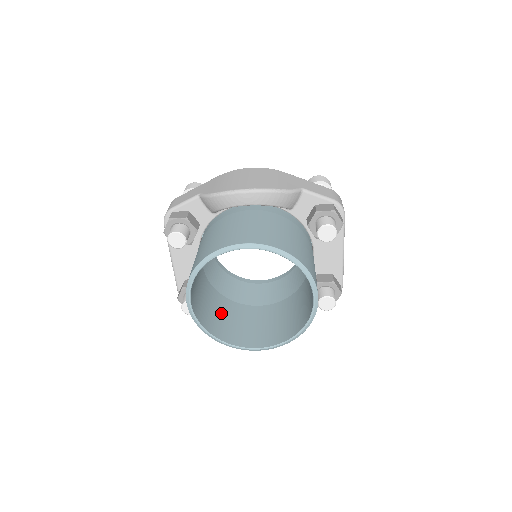
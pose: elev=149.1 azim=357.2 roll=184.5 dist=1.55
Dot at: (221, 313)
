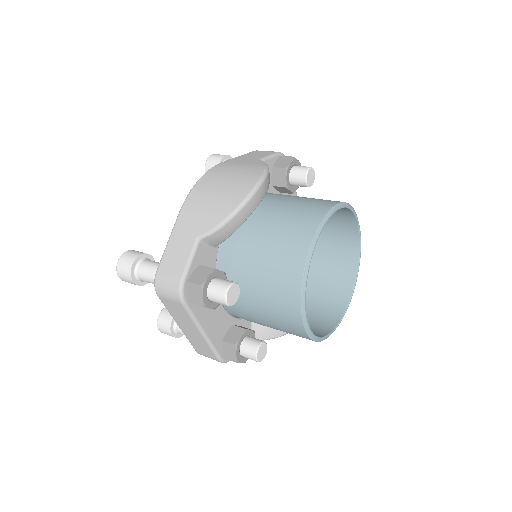
Dot at: occluded
